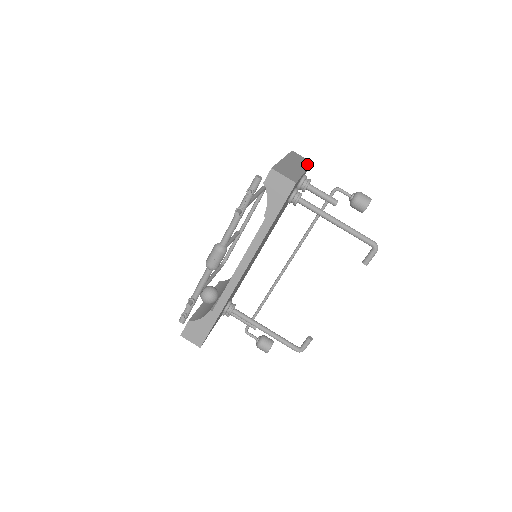
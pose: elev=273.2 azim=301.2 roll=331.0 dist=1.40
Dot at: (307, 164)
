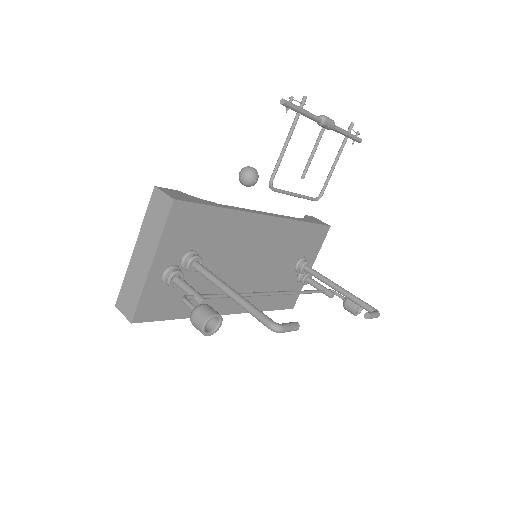
Dot at: occluded
